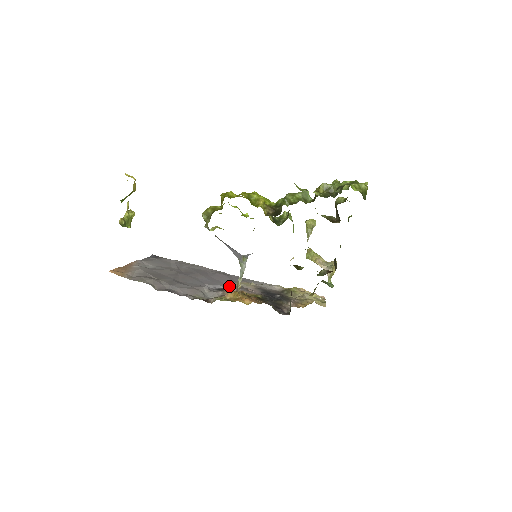
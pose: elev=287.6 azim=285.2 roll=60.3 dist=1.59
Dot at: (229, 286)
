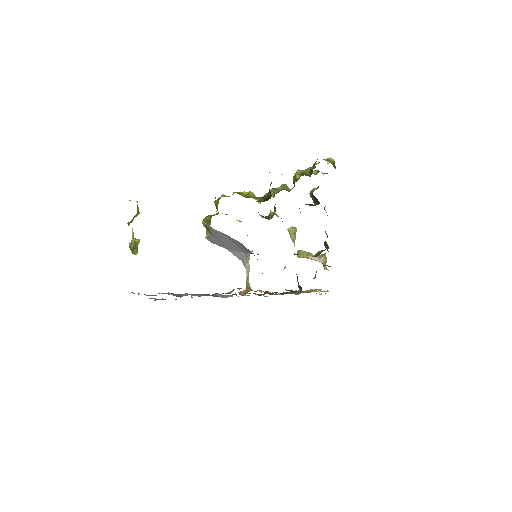
Dot at: occluded
